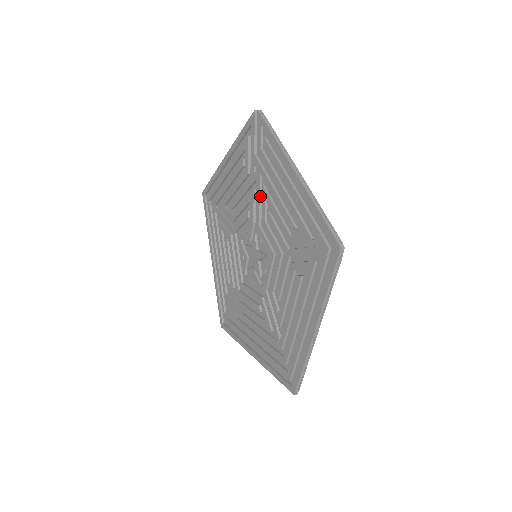
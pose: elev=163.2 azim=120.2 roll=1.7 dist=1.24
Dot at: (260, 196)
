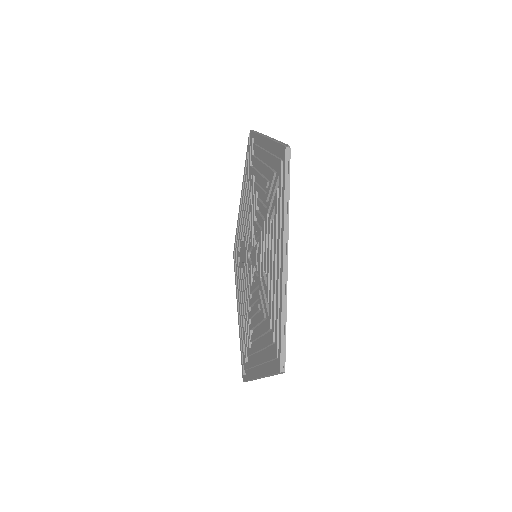
Dot at: (254, 194)
